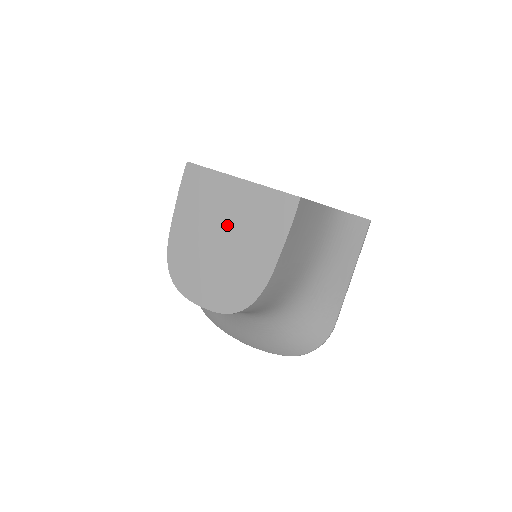
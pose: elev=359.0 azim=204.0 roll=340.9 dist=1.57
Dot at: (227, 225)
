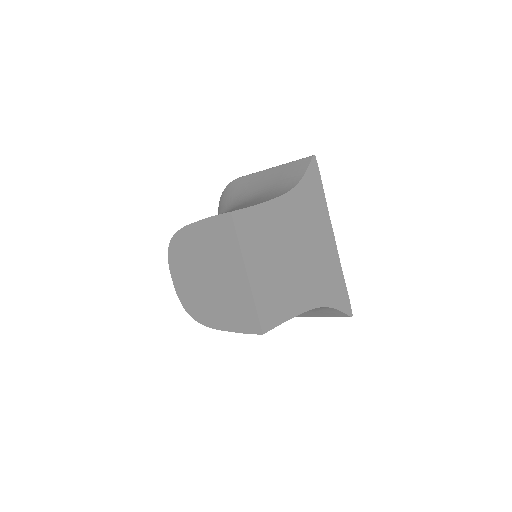
Dot at: (218, 277)
